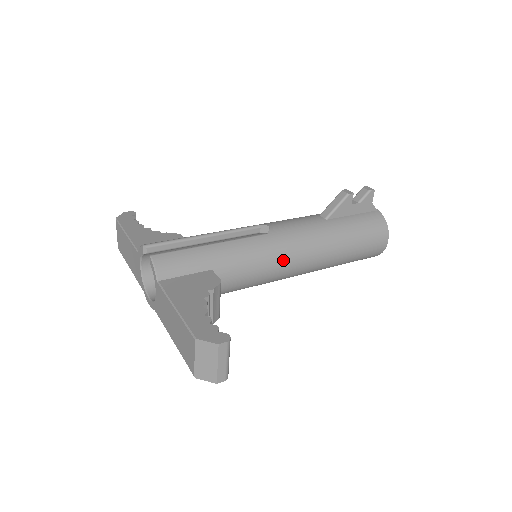
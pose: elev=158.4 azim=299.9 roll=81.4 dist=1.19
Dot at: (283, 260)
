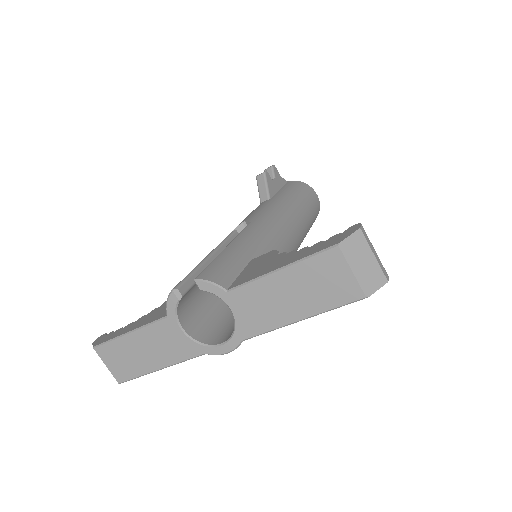
Dot at: (282, 231)
